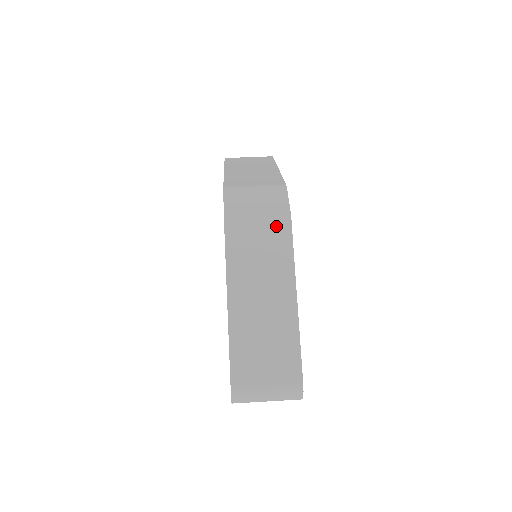
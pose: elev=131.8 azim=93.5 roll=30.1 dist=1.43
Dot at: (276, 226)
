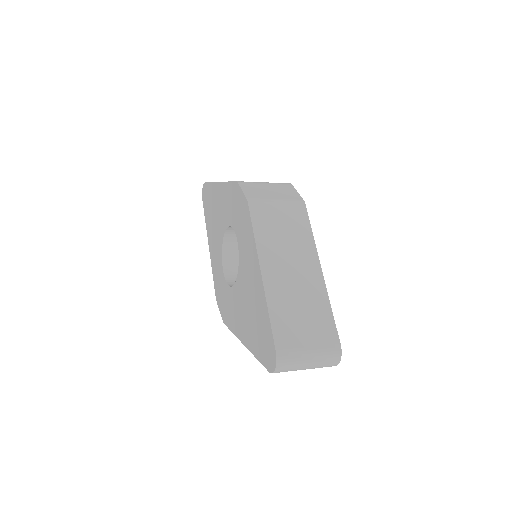
Dot at: (294, 210)
